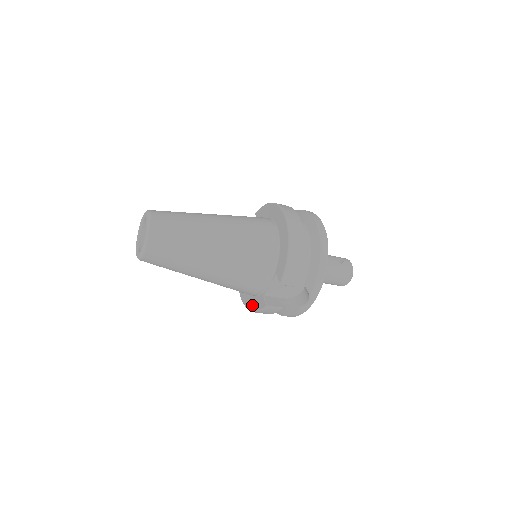
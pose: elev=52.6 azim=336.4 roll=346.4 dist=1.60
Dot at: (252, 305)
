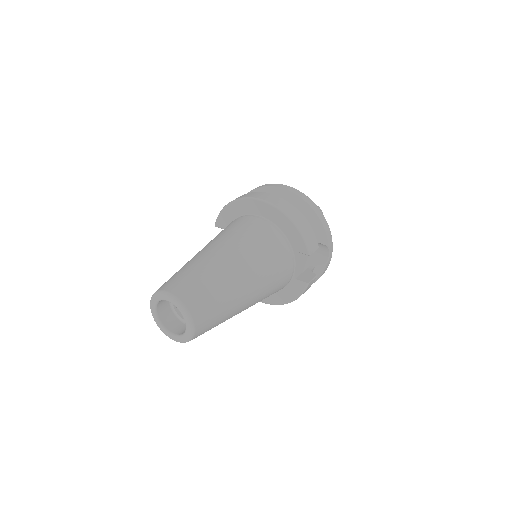
Dot at: (287, 297)
